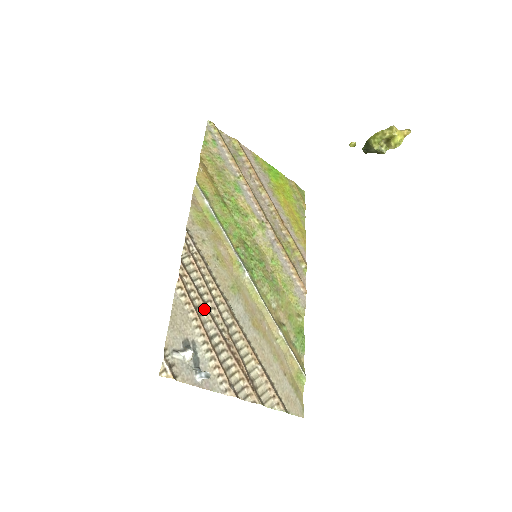
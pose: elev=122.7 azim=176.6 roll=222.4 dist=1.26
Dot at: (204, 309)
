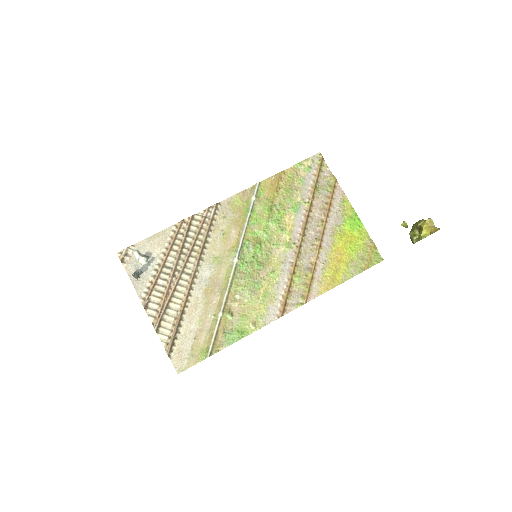
Dot at: (179, 249)
